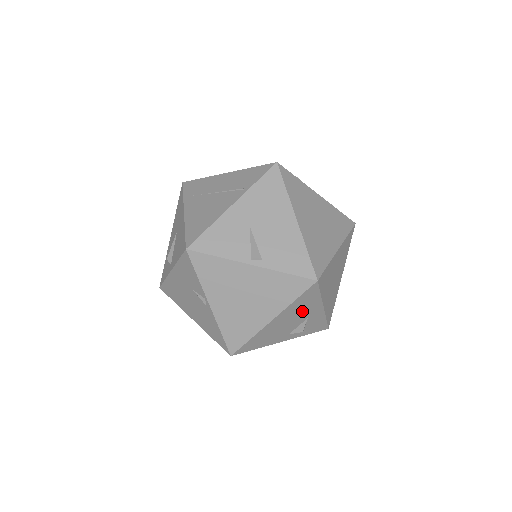
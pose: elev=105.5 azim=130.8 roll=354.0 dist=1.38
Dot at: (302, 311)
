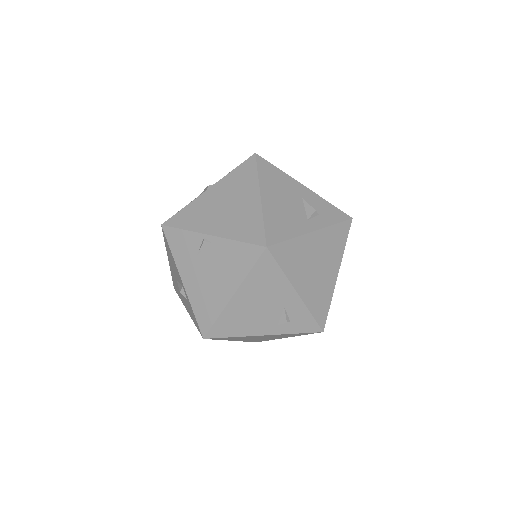
Dot at: (284, 188)
